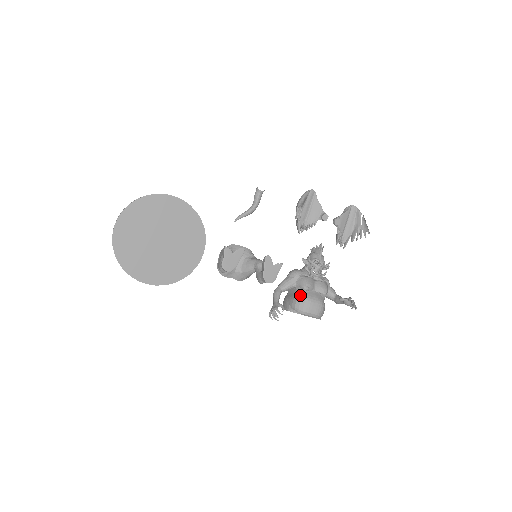
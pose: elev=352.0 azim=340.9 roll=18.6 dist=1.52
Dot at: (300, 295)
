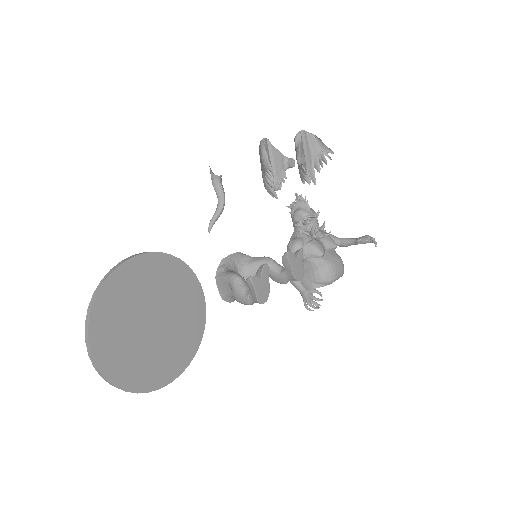
Dot at: (319, 265)
